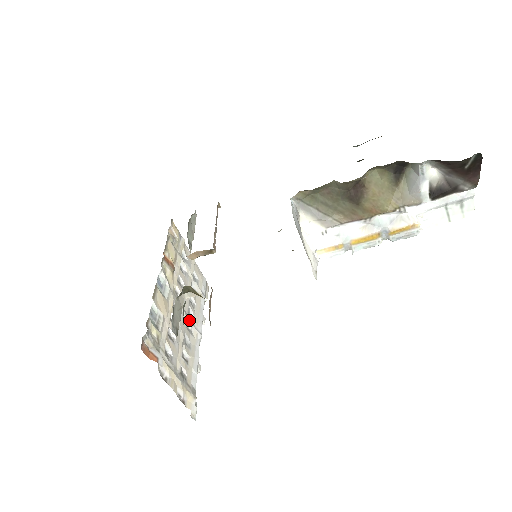
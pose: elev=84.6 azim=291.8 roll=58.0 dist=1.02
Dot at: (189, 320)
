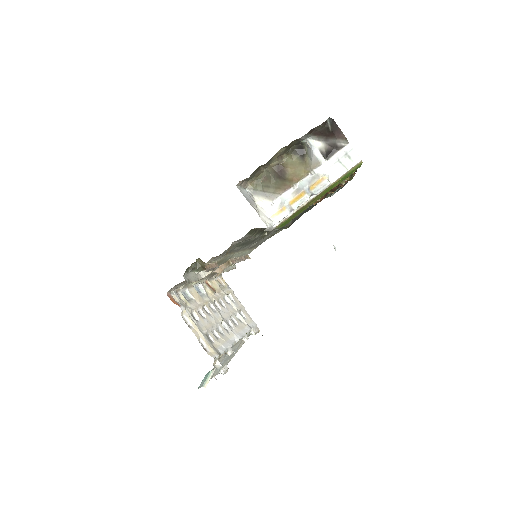
Dot at: (226, 324)
